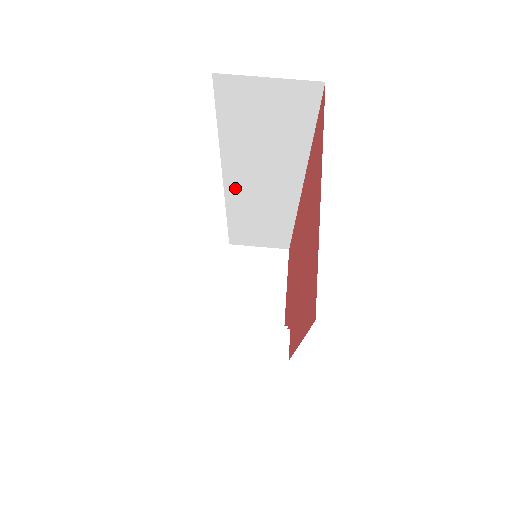
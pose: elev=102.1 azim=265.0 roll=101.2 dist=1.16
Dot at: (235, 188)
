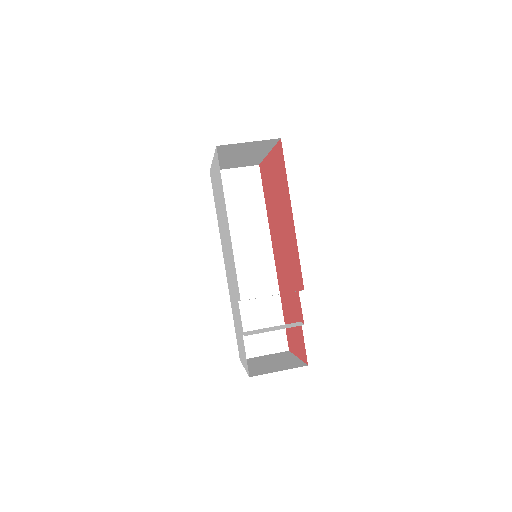
Dot at: occluded
